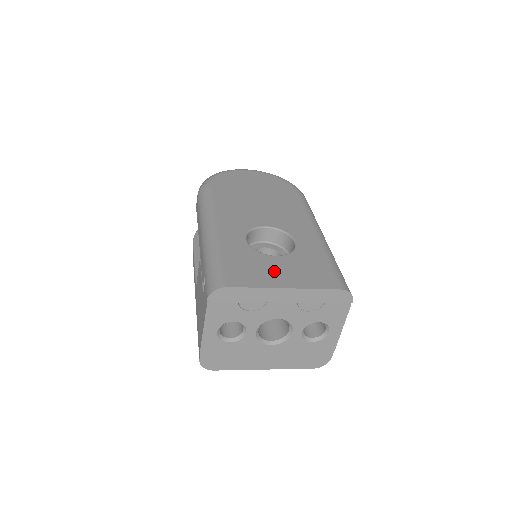
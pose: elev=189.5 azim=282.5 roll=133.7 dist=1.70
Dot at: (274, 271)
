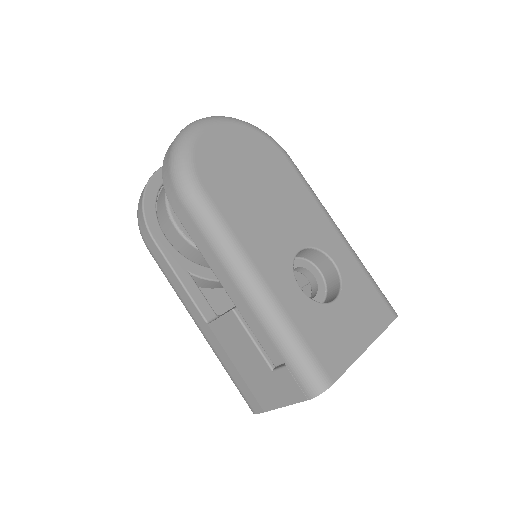
Dot at: (348, 328)
